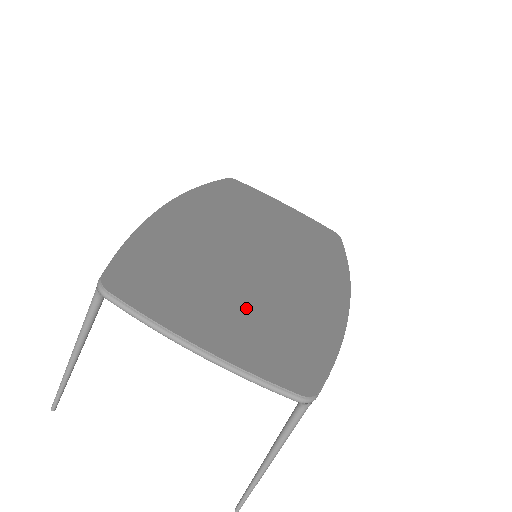
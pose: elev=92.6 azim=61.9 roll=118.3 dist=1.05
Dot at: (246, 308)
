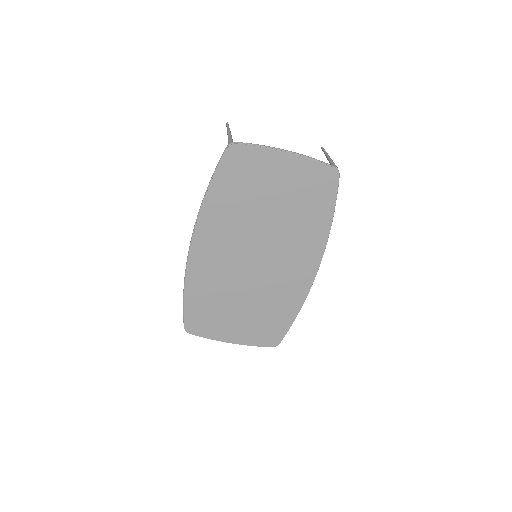
Dot at: (249, 313)
